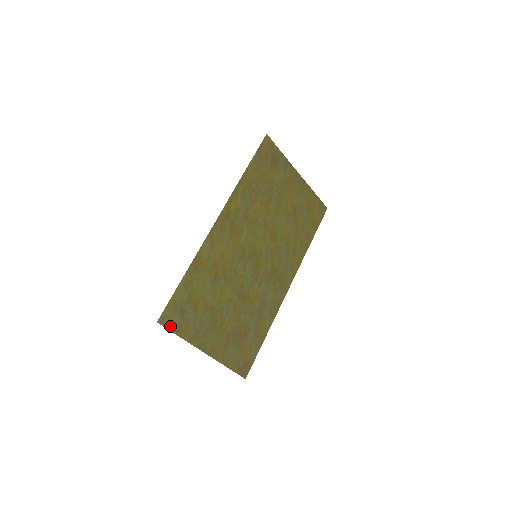
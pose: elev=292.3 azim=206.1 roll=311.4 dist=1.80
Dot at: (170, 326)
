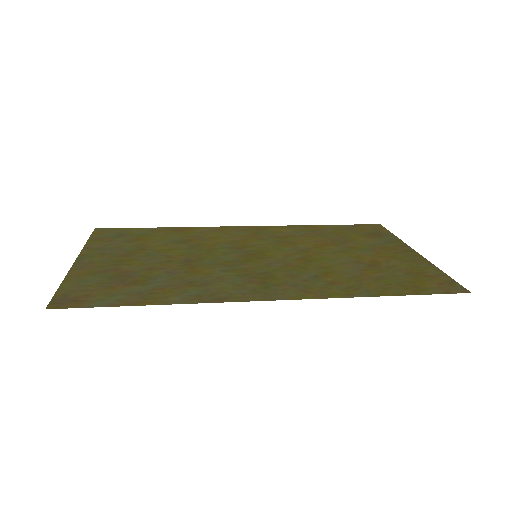
Dot at: (96, 235)
